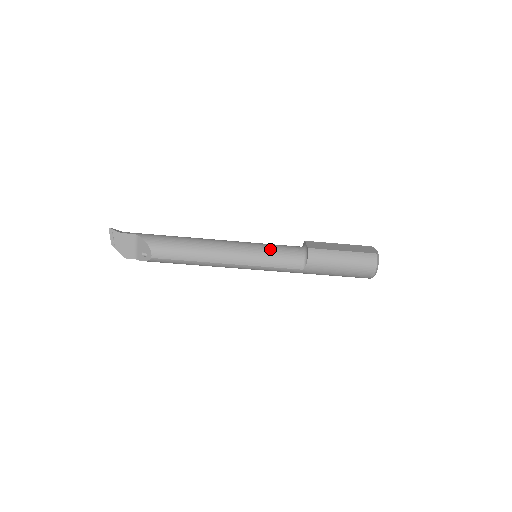
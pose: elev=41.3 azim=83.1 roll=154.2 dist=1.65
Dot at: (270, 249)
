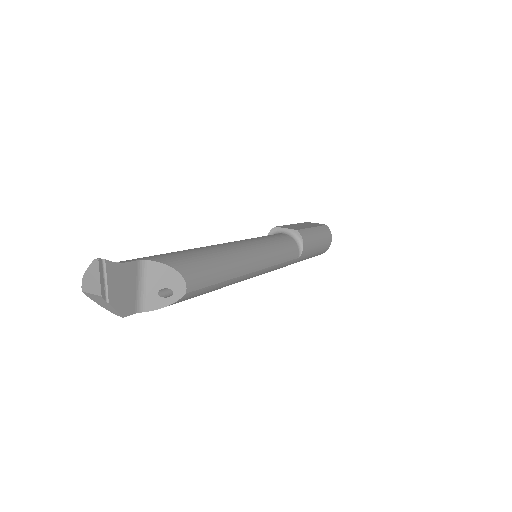
Dot at: (273, 240)
